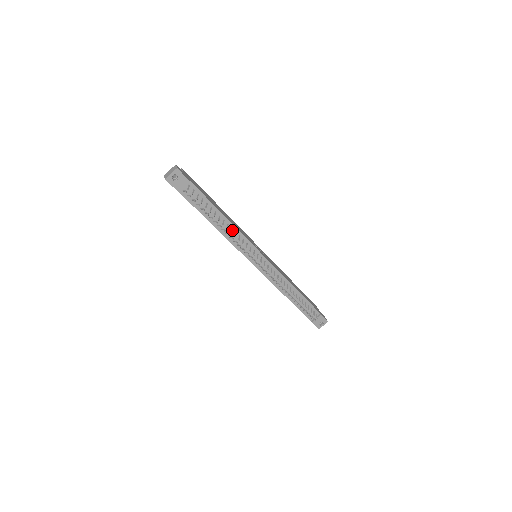
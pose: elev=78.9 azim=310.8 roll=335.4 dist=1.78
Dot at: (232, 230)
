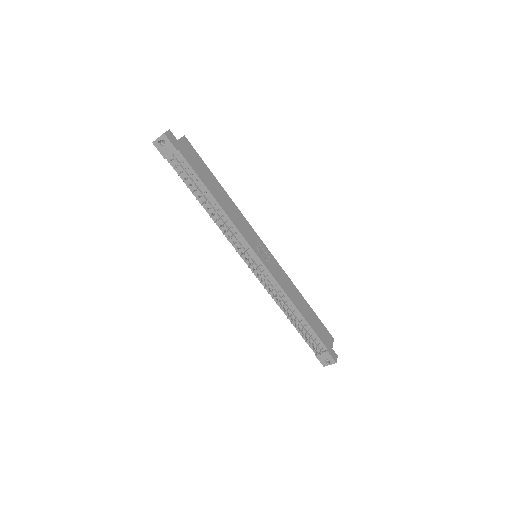
Dot at: (224, 218)
